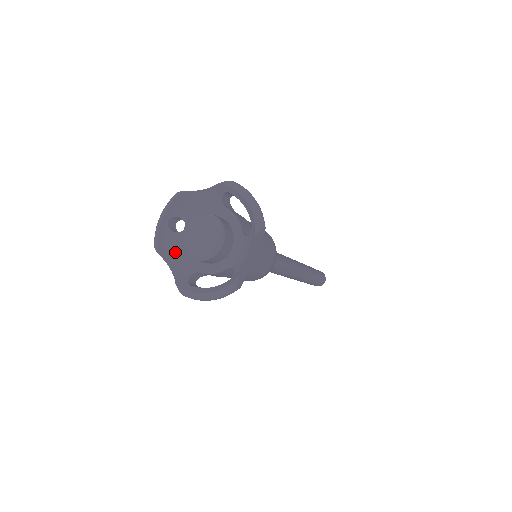
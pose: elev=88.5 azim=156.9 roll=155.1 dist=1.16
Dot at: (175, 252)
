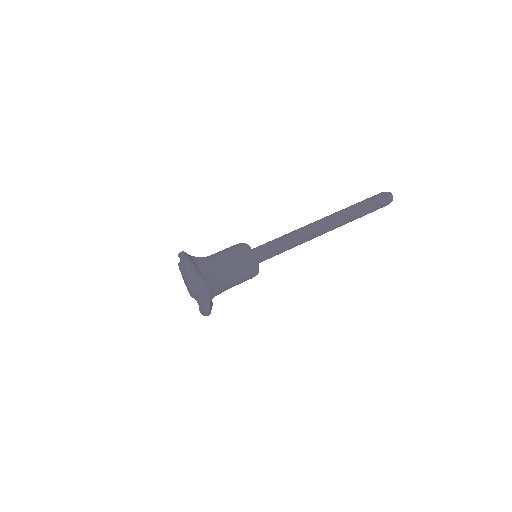
Dot at: occluded
